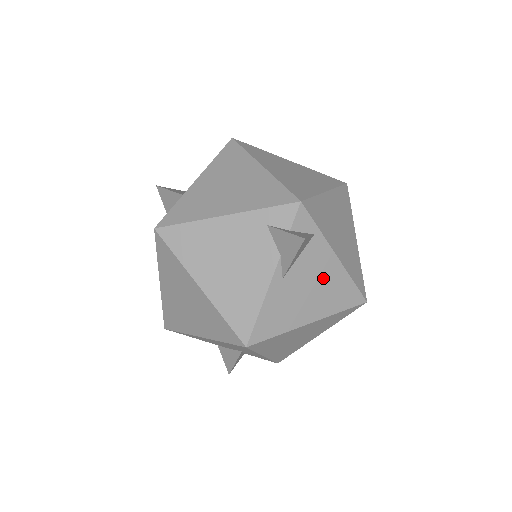
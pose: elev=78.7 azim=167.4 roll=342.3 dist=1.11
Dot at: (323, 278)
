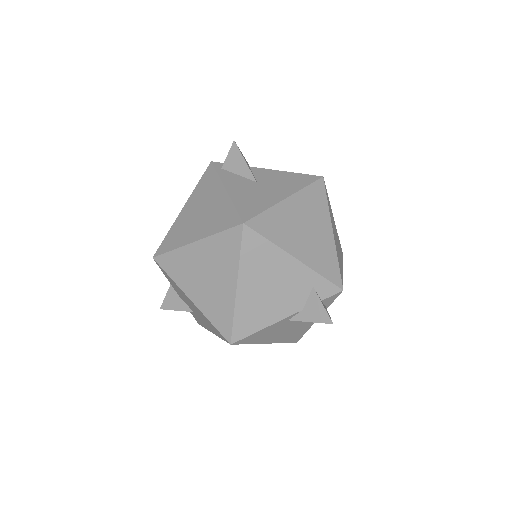
Dot at: (300, 326)
